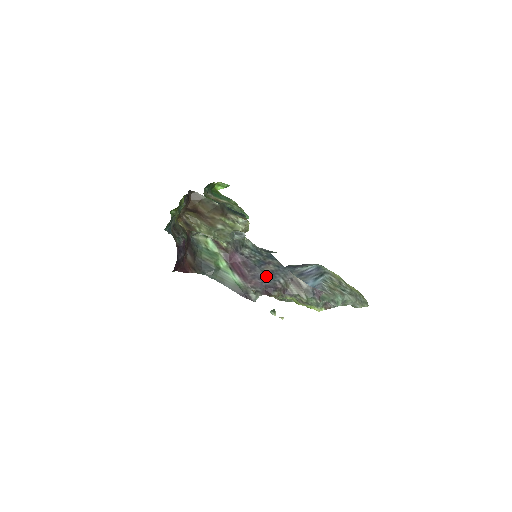
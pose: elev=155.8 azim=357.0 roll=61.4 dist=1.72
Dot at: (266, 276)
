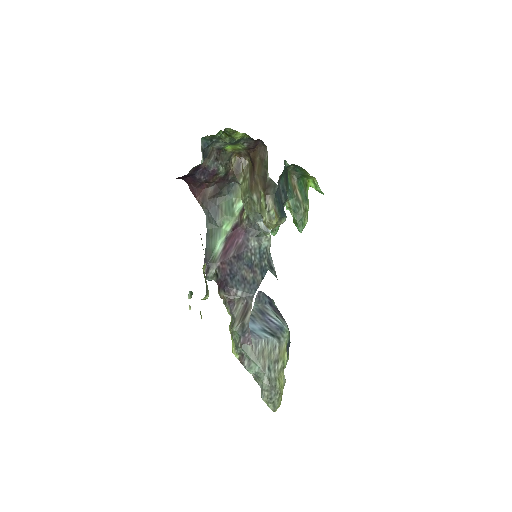
Dot at: (237, 275)
